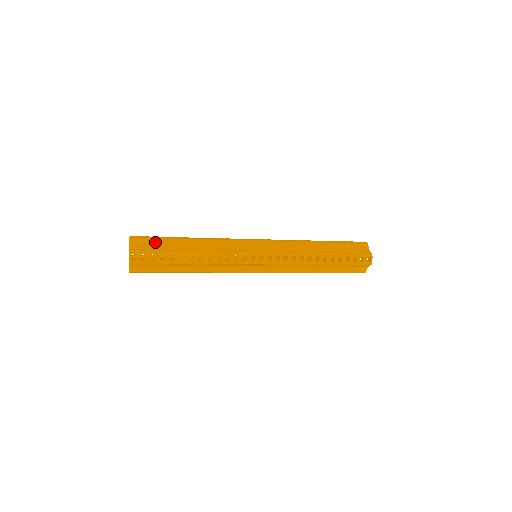
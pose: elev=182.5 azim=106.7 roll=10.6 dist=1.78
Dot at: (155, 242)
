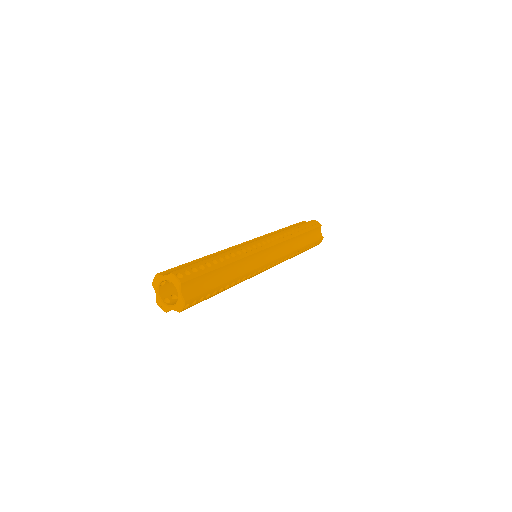
Dot at: (200, 279)
